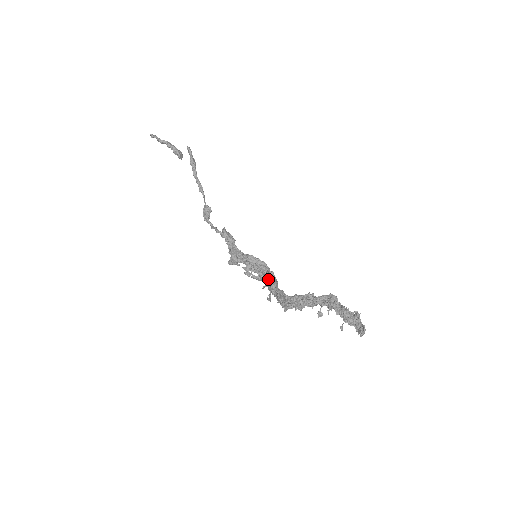
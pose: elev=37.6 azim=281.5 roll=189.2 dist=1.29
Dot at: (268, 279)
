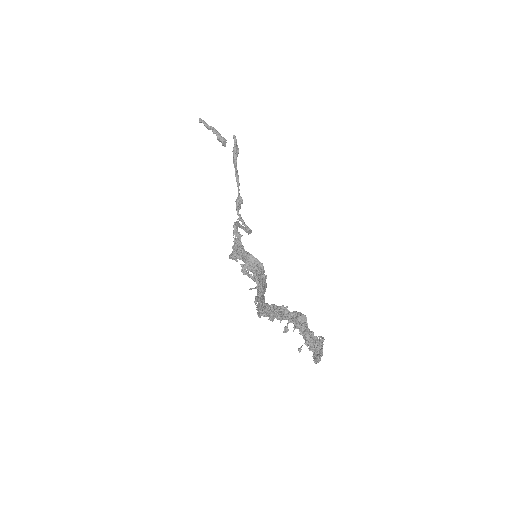
Dot at: (259, 282)
